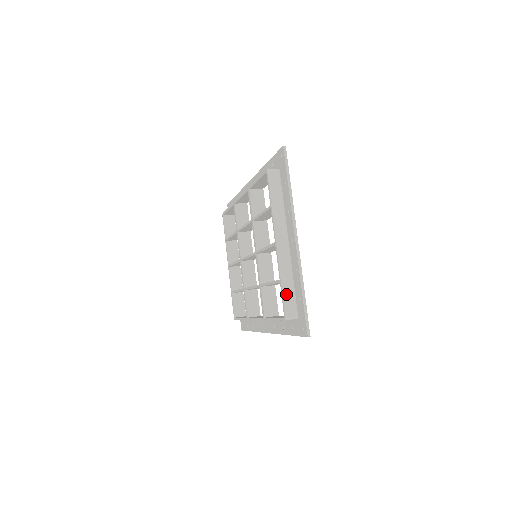
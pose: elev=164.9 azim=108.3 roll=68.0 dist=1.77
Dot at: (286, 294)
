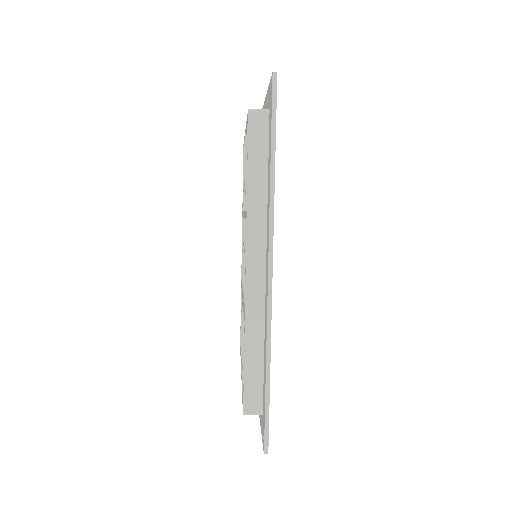
Dot at: occluded
